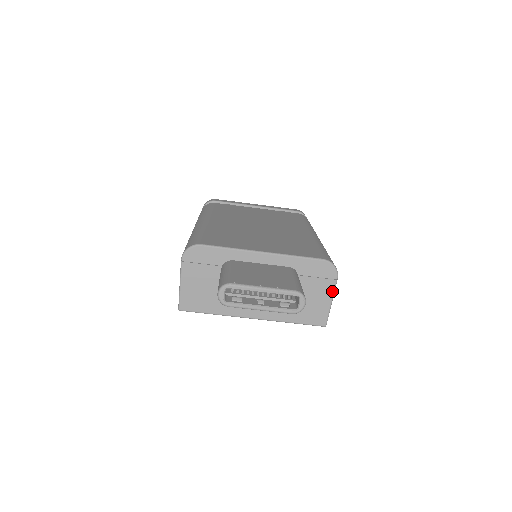
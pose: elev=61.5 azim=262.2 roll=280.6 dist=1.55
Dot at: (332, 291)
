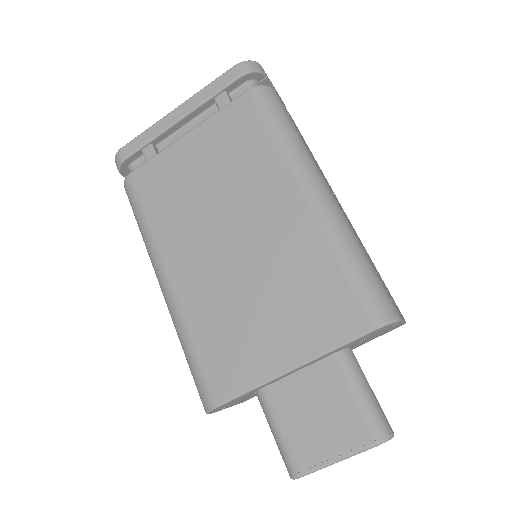
Dot at: (400, 323)
